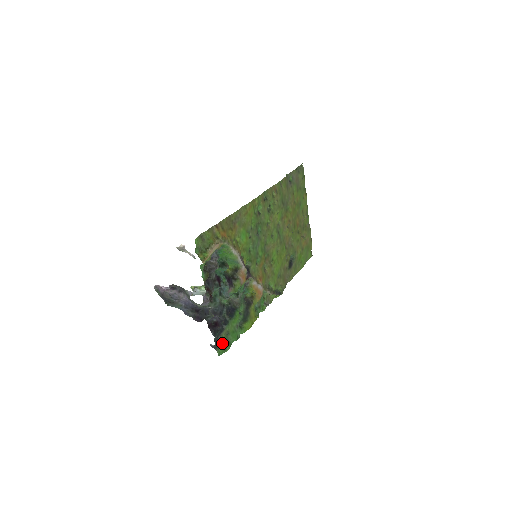
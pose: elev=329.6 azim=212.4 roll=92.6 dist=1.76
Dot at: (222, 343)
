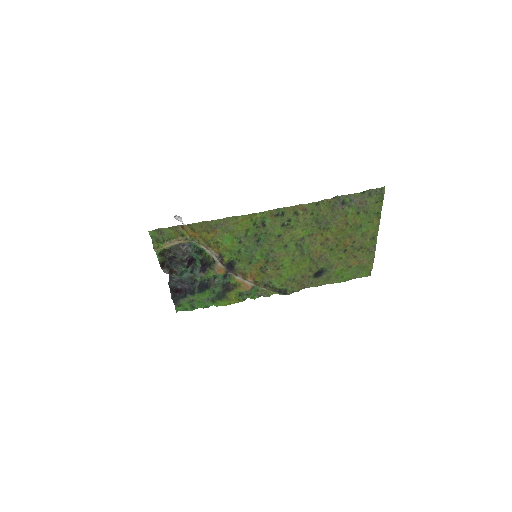
Dot at: (183, 304)
